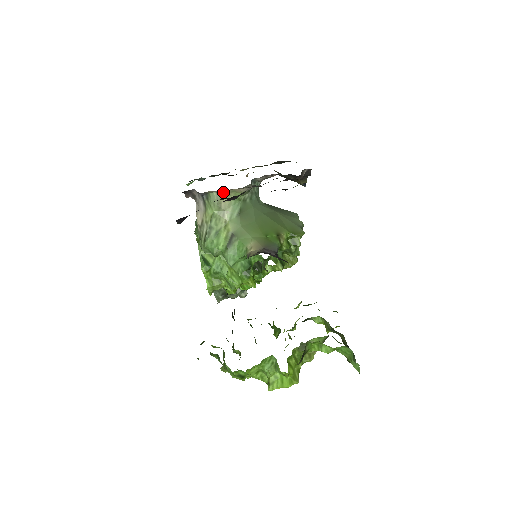
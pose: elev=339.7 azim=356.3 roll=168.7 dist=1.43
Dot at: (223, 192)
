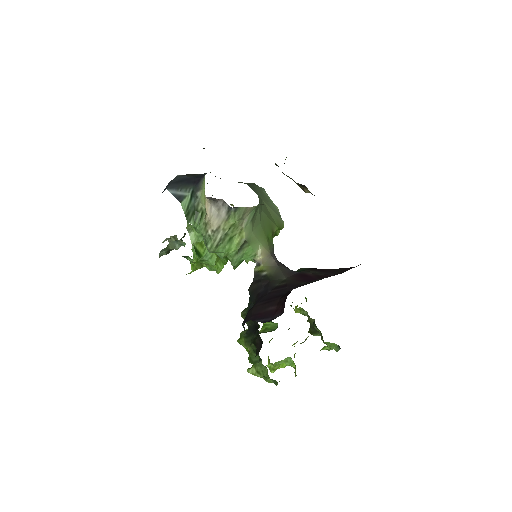
Dot at: occluded
